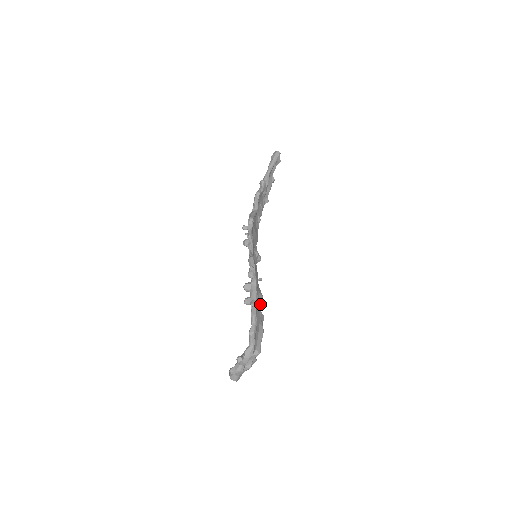
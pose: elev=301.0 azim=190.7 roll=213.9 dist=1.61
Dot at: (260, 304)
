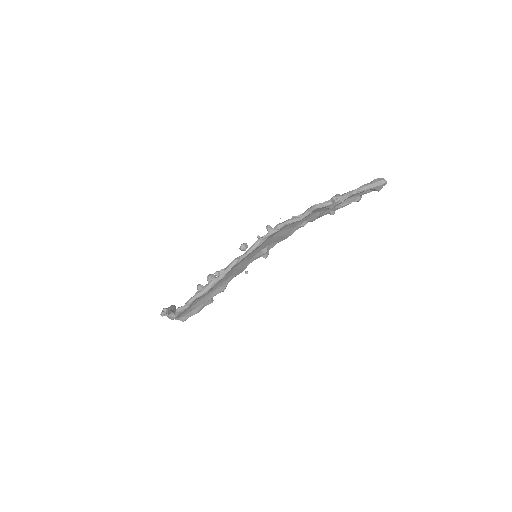
Dot at: (214, 294)
